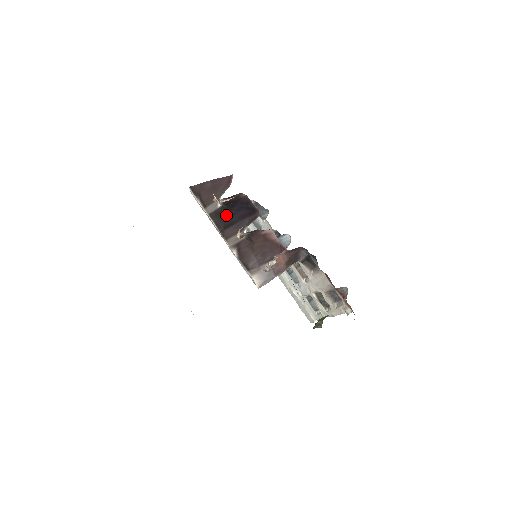
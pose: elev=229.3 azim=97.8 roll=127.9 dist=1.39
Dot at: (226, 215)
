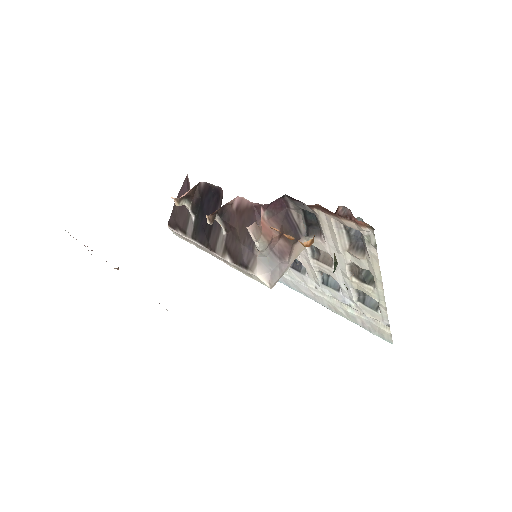
Dot at: (202, 223)
